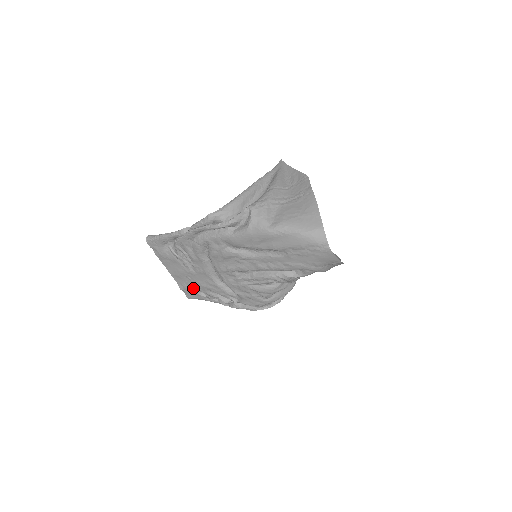
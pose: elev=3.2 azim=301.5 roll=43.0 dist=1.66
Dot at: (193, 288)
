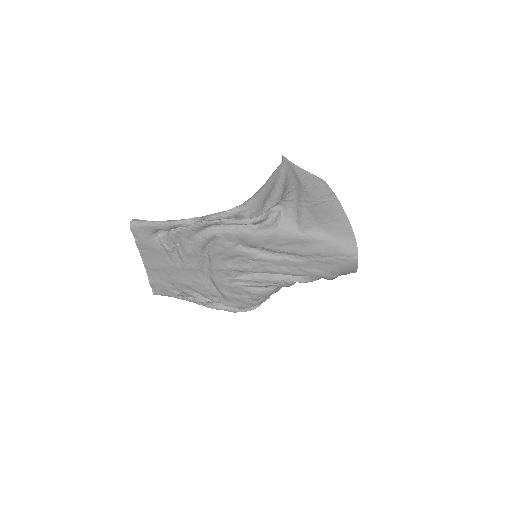
Dot at: (167, 284)
